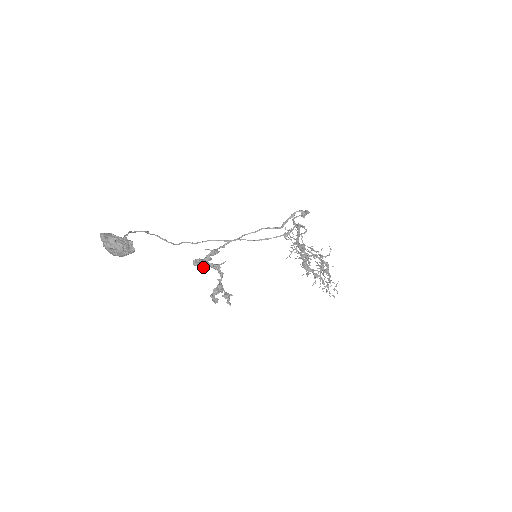
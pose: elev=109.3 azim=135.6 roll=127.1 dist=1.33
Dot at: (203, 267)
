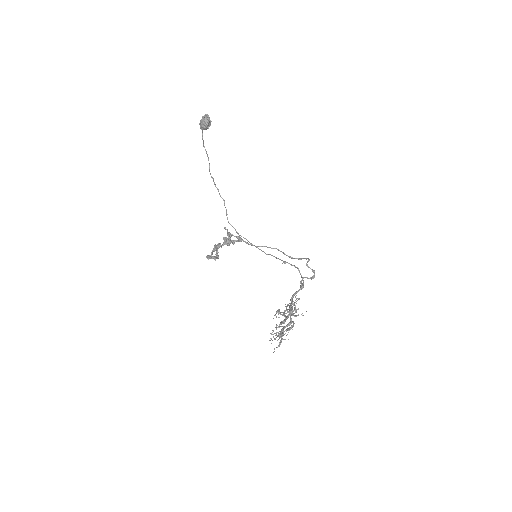
Dot at: (226, 242)
